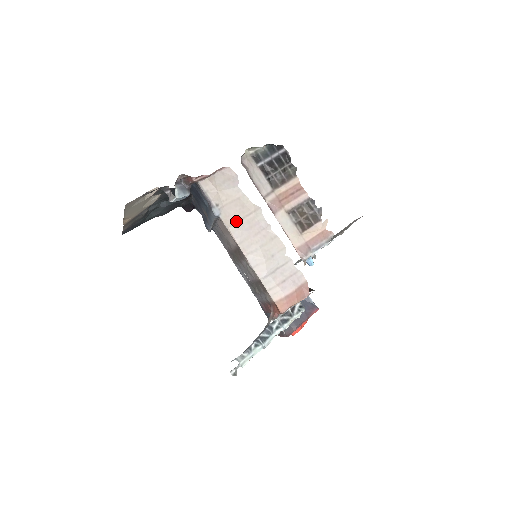
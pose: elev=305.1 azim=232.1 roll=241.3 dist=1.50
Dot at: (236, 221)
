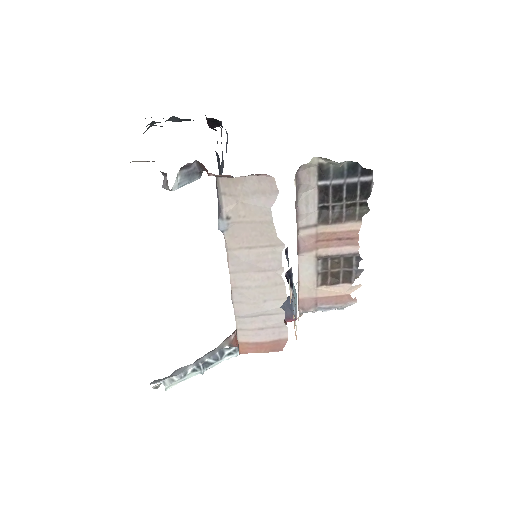
Dot at: (243, 247)
